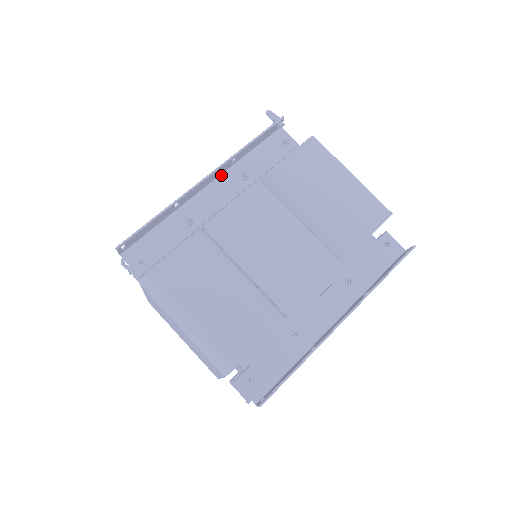
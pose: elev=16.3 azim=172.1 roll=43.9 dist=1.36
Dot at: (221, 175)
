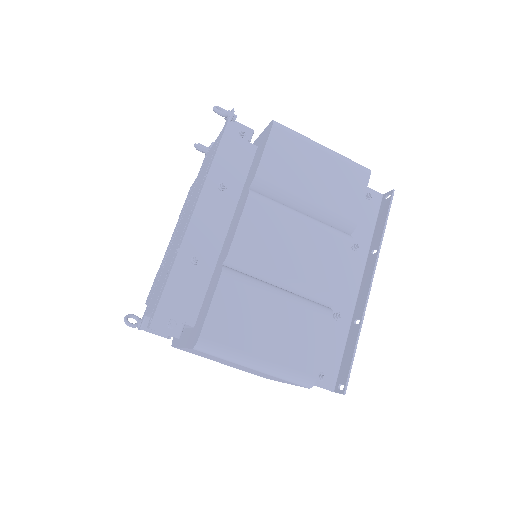
Dot at: occluded
